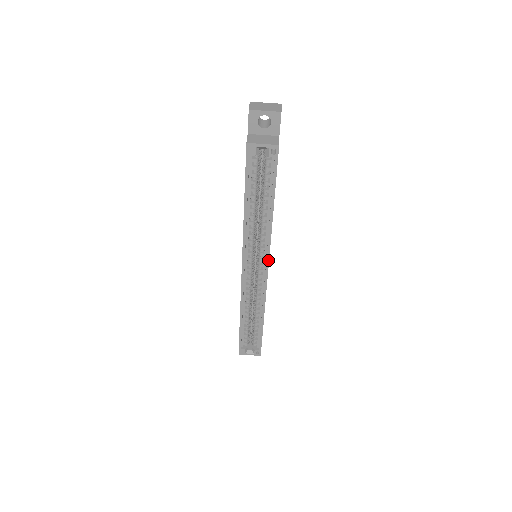
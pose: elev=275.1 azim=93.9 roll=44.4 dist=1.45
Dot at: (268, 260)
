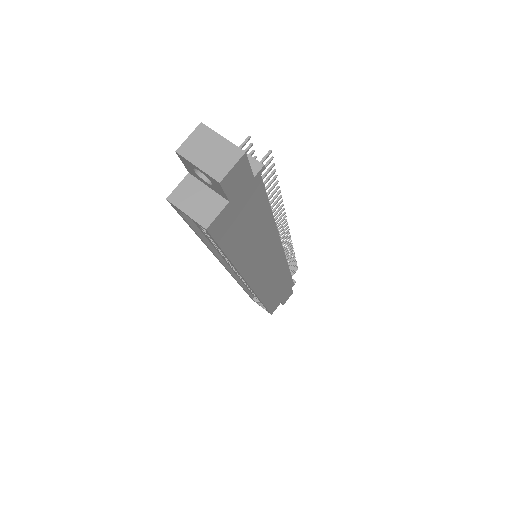
Dot at: (247, 283)
